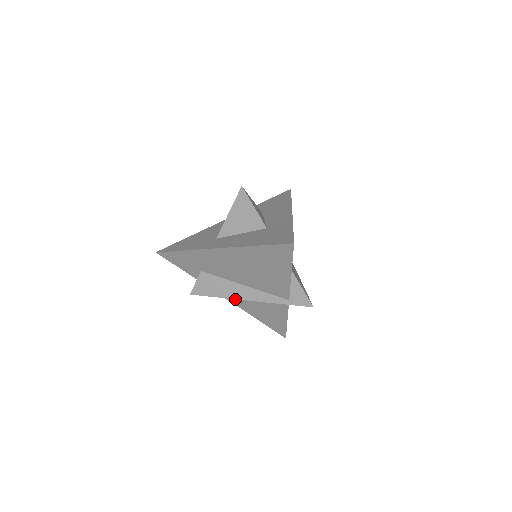
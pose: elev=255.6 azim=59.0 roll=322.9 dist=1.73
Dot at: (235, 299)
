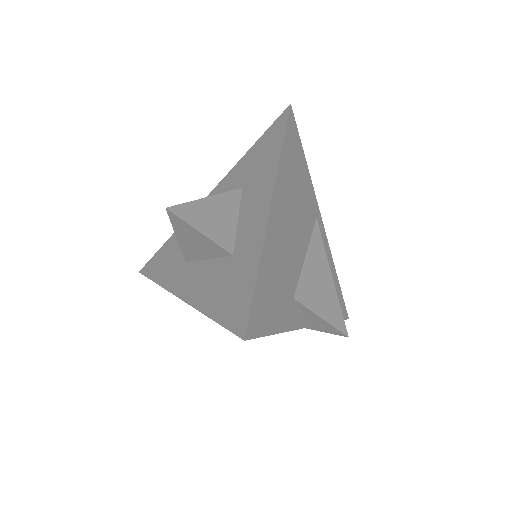
Dot at: occluded
